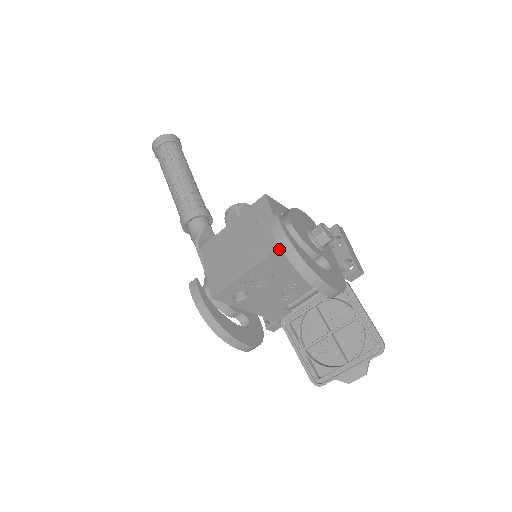
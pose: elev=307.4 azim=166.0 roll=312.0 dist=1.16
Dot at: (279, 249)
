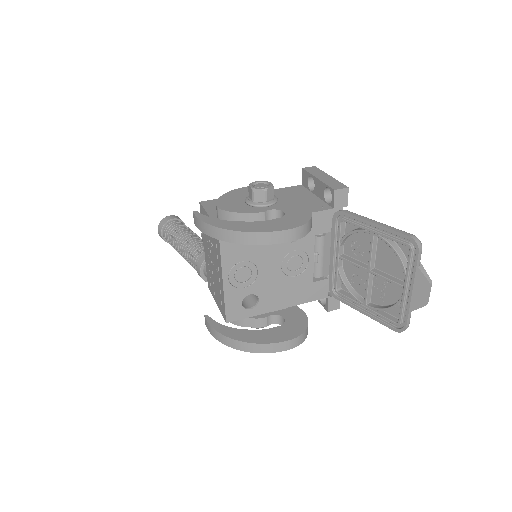
Dot at: occluded
